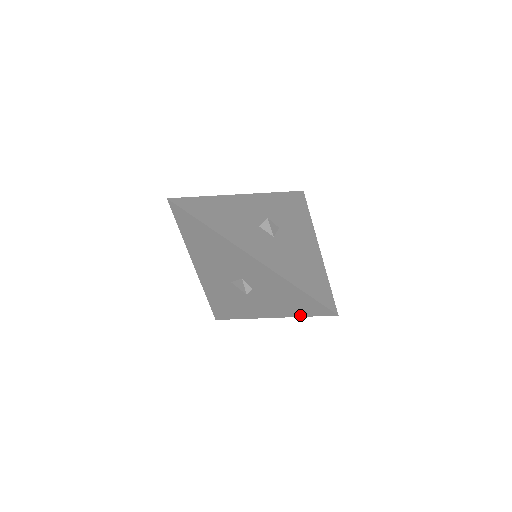
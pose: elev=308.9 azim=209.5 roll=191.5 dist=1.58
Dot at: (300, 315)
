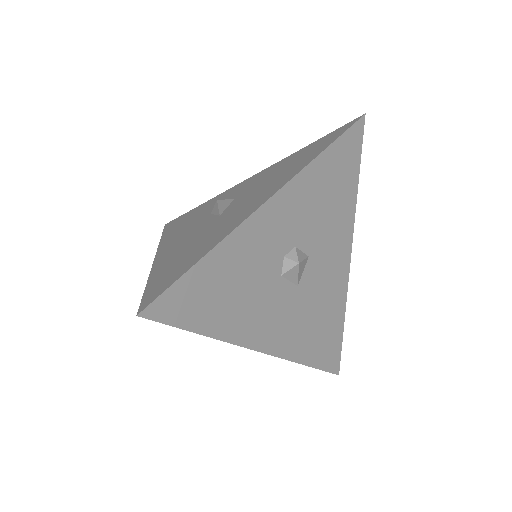
Dot at: occluded
